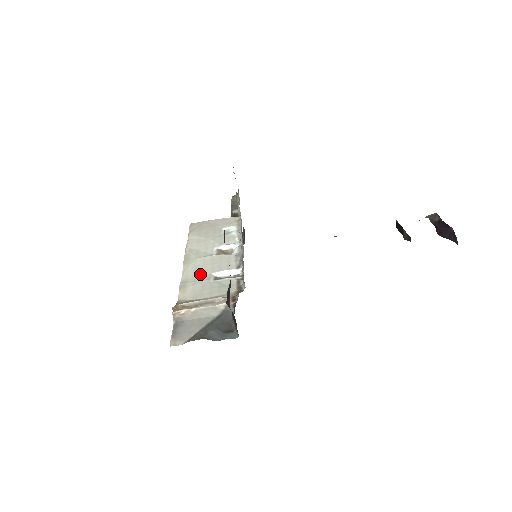
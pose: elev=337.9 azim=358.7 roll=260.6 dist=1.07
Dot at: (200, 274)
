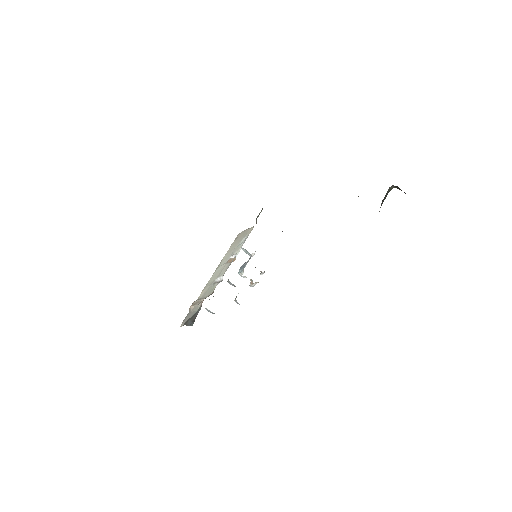
Dot at: (213, 279)
